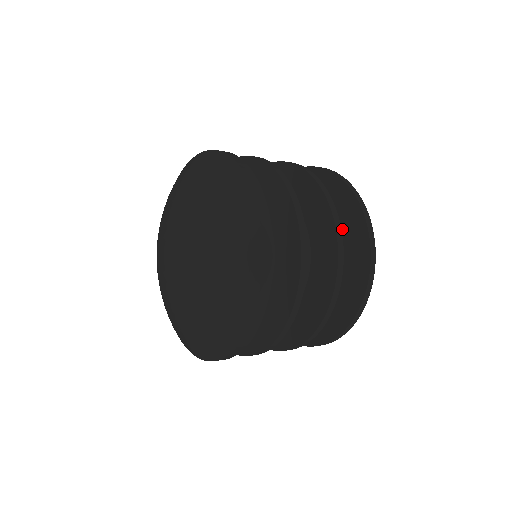
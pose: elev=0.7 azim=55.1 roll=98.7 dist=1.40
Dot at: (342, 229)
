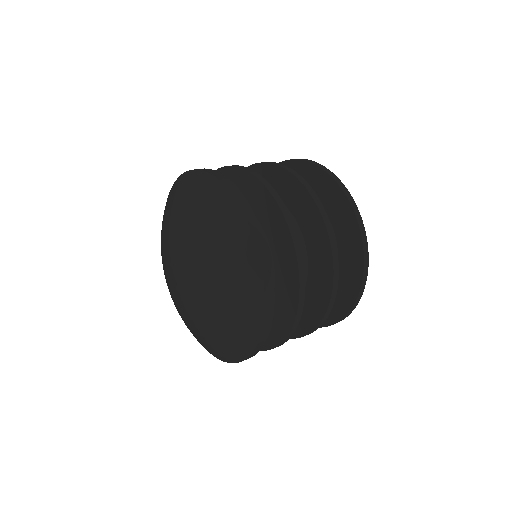
Dot at: (320, 200)
